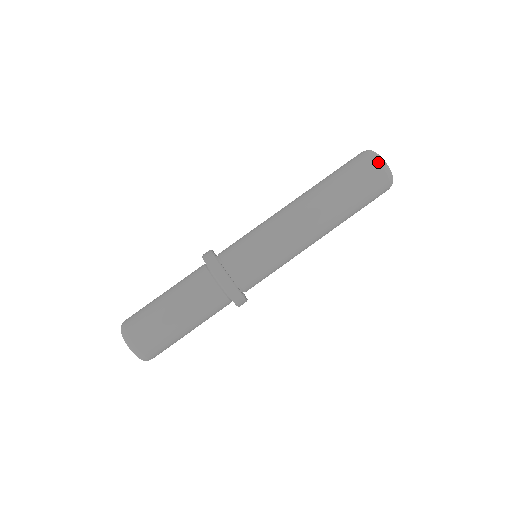
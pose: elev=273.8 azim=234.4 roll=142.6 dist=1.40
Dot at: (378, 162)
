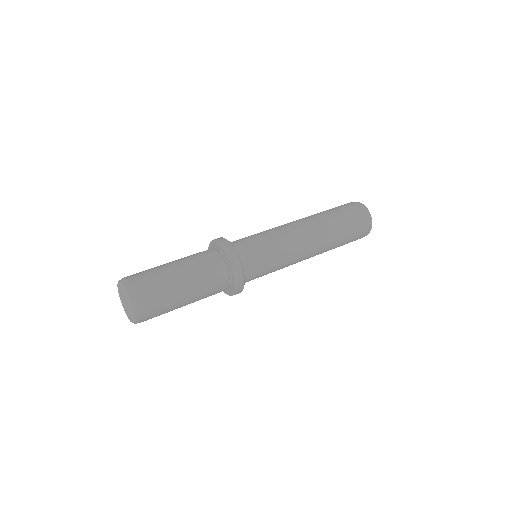
Dot at: (367, 213)
